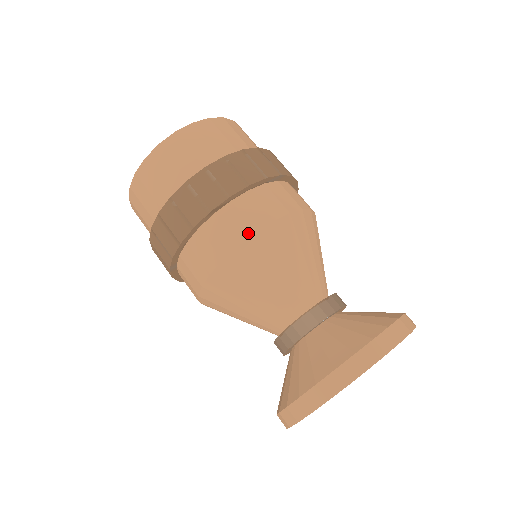
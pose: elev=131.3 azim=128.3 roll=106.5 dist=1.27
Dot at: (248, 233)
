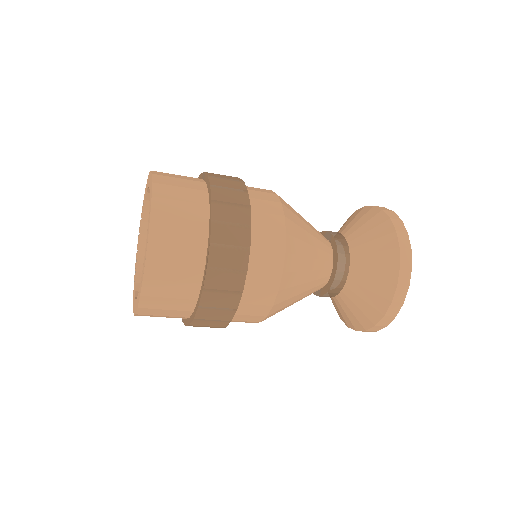
Dot at: (273, 296)
